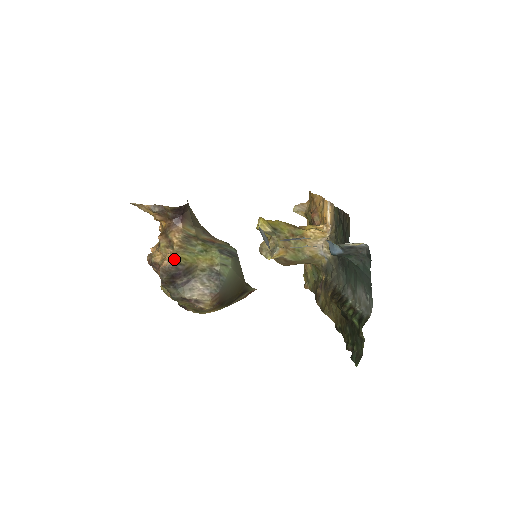
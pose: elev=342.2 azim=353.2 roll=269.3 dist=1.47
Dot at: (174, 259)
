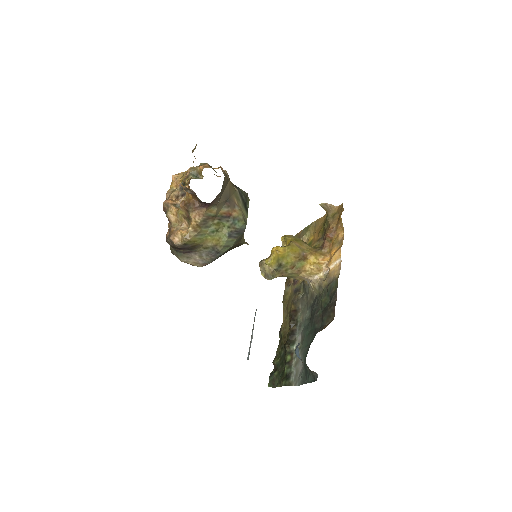
Dot at: (184, 242)
